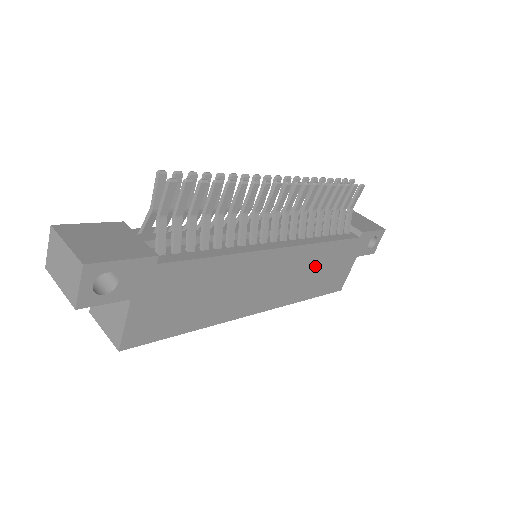
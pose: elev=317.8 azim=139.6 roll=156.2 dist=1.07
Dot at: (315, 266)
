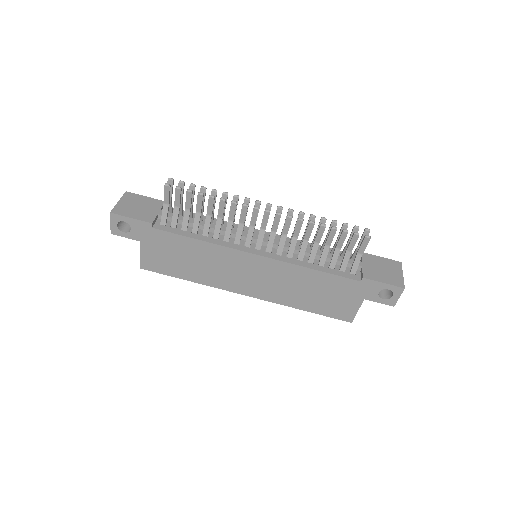
Dot at: (304, 284)
